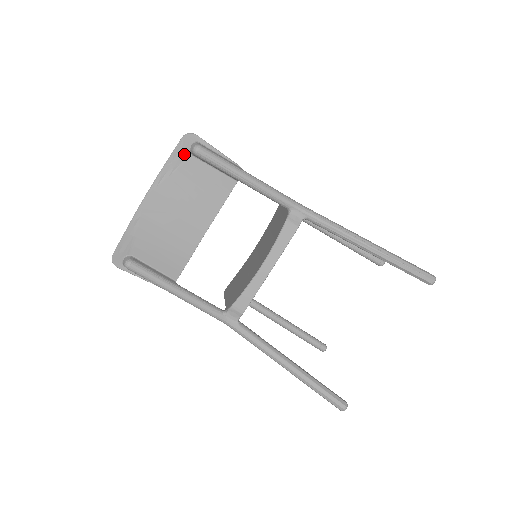
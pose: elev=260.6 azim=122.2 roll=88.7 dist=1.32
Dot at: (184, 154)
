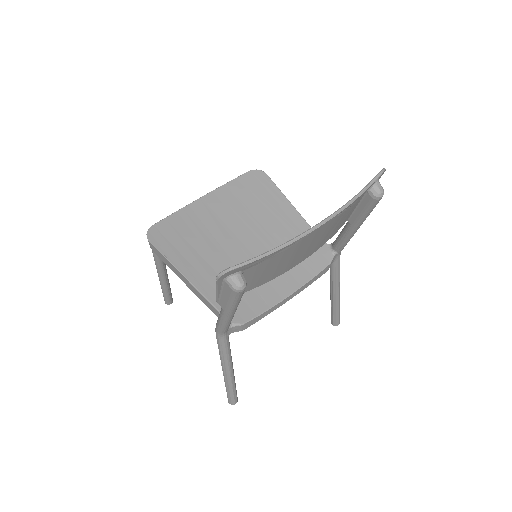
Dot at: (368, 189)
